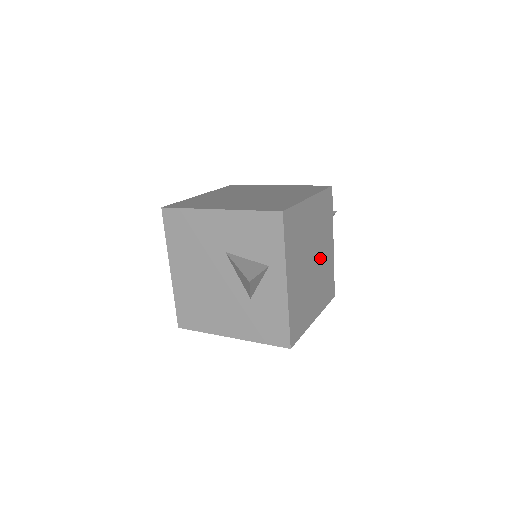
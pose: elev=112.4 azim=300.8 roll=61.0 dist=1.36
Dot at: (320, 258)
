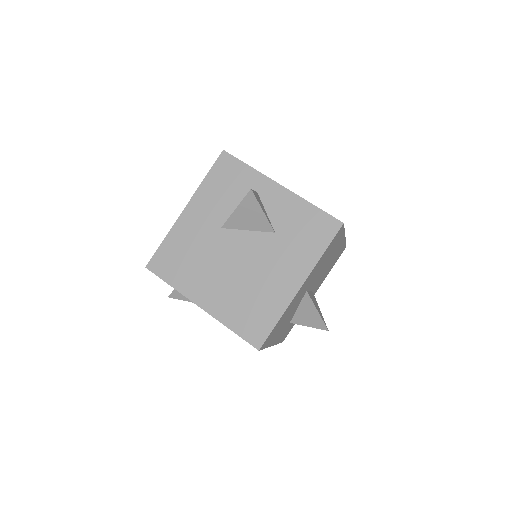
Dot at: occluded
